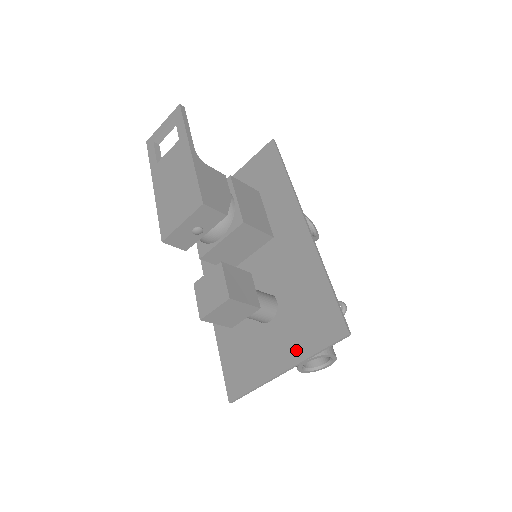
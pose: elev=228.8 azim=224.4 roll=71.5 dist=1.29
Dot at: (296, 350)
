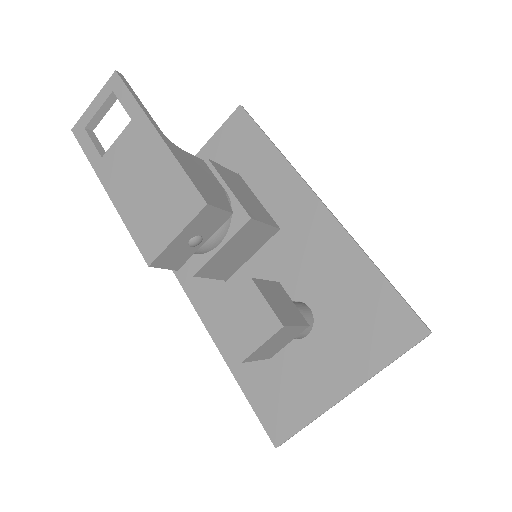
Dot at: (358, 365)
